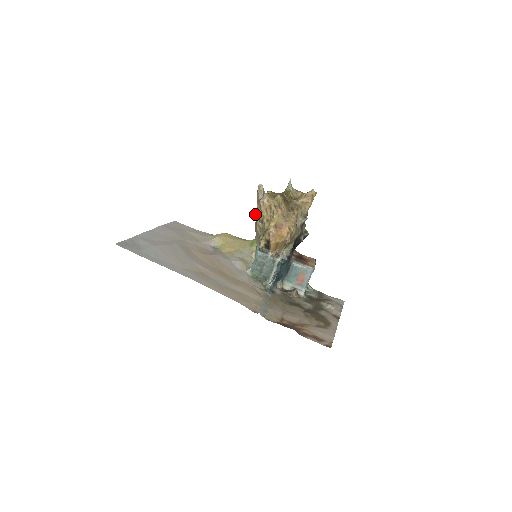
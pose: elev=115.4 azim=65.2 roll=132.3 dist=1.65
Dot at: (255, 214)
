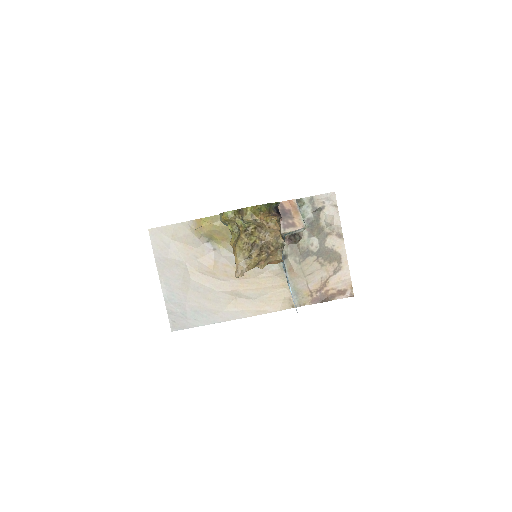
Dot at: occluded
